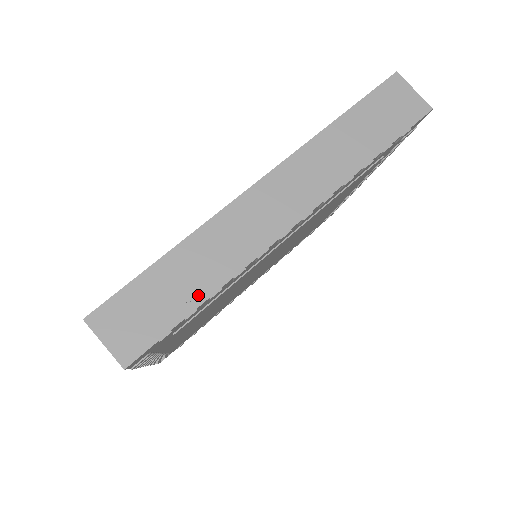
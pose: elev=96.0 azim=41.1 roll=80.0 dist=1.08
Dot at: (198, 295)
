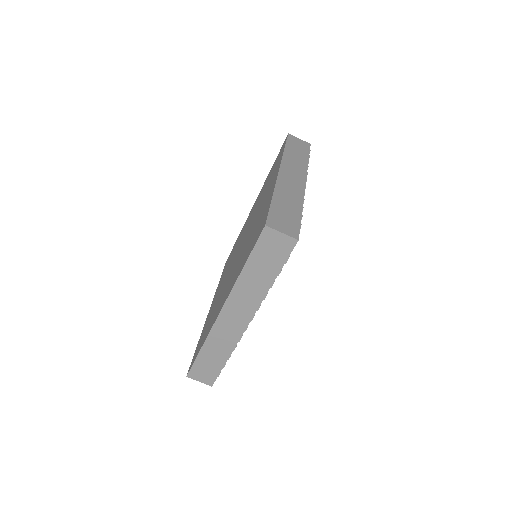
Dot at: (223, 360)
